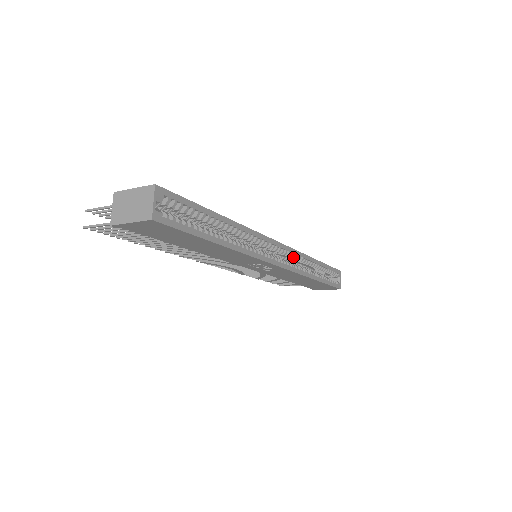
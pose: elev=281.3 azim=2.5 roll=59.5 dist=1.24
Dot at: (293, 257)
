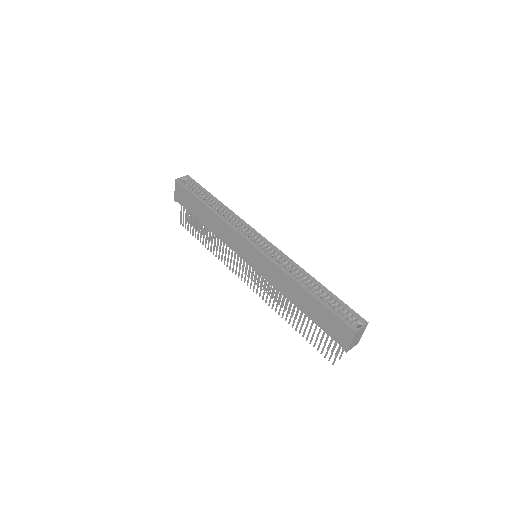
Dot at: (279, 256)
